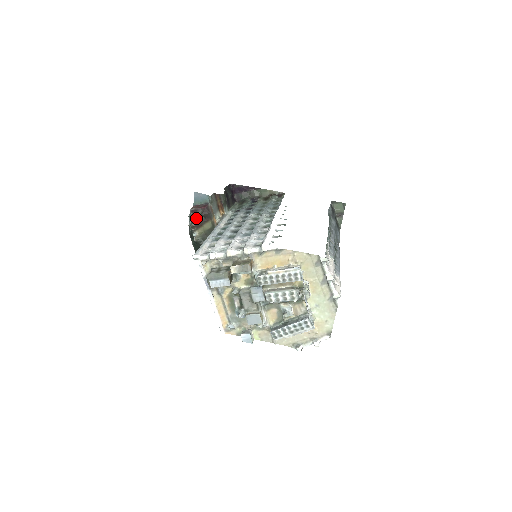
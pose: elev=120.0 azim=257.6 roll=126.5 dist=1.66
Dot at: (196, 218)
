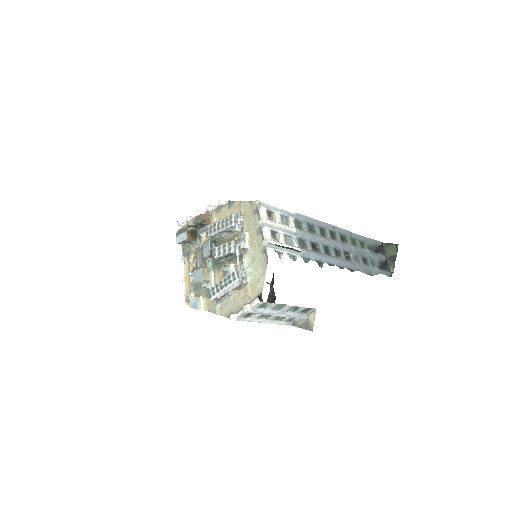
Dot at: occluded
